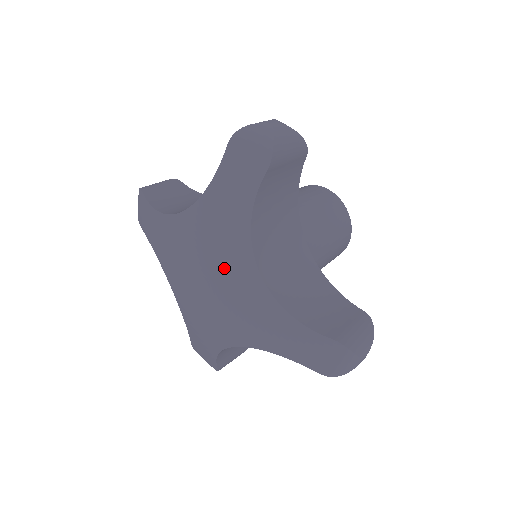
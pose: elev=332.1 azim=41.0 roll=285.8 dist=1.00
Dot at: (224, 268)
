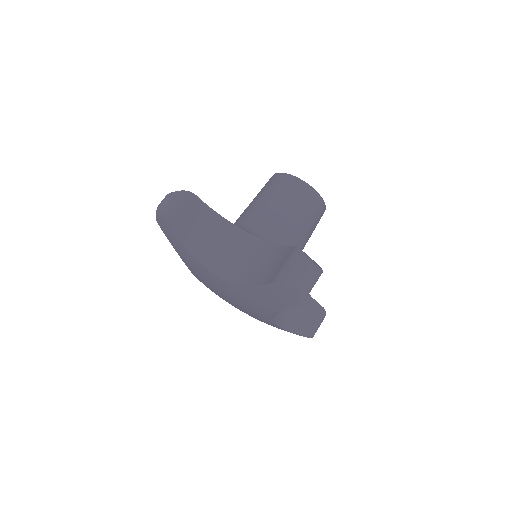
Dot at: (247, 307)
